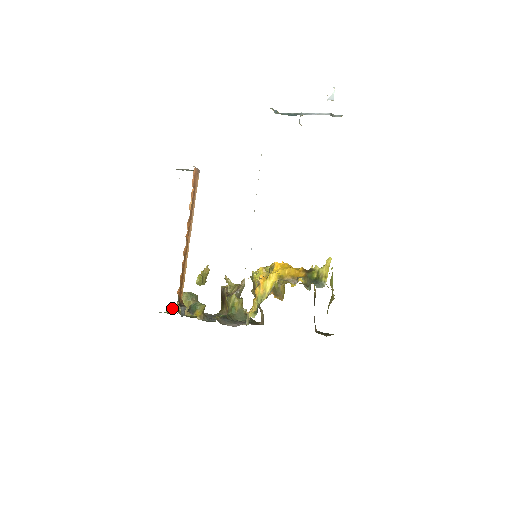
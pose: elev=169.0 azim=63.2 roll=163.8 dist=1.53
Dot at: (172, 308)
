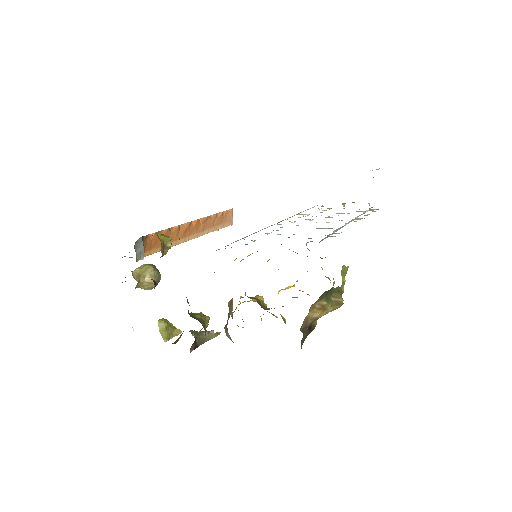
Dot at: occluded
